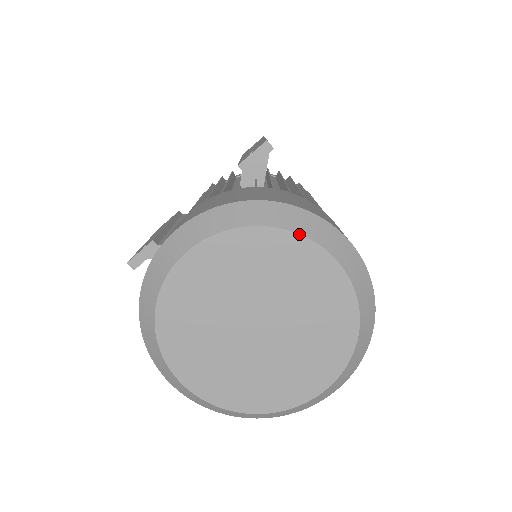
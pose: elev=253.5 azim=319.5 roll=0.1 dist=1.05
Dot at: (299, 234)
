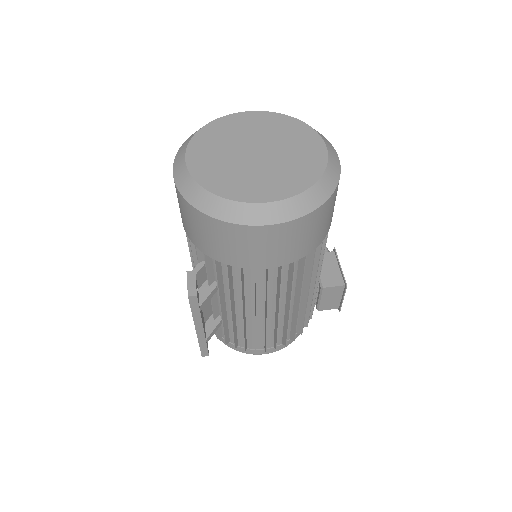
Dot at: (219, 118)
